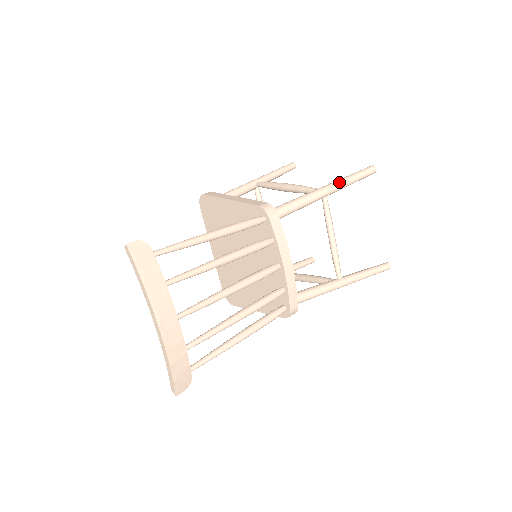
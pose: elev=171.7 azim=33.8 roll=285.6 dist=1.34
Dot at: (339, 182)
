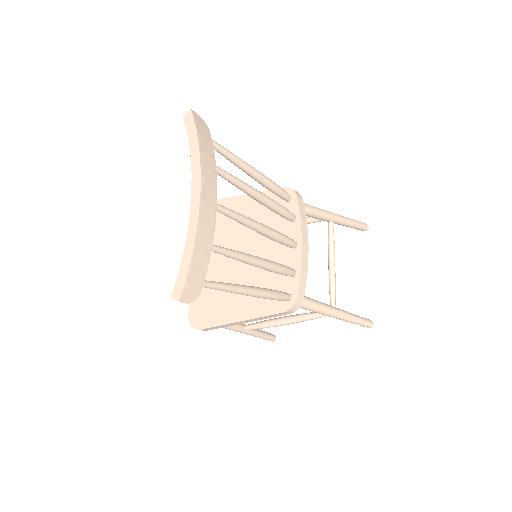
Dot at: (343, 216)
